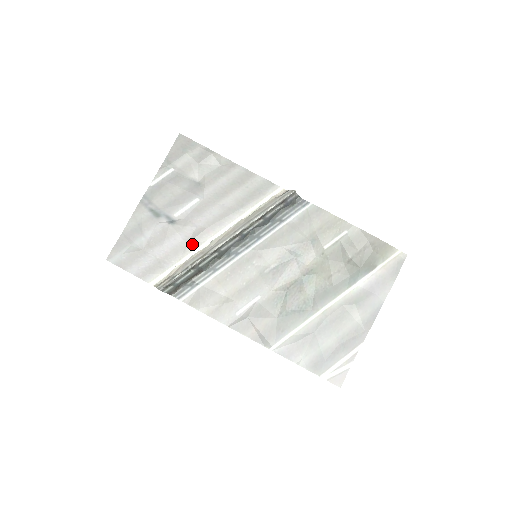
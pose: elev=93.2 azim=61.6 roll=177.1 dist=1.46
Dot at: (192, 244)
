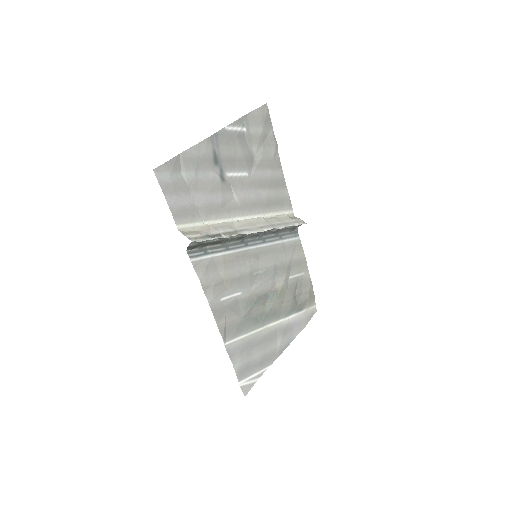
Dot at: (225, 212)
